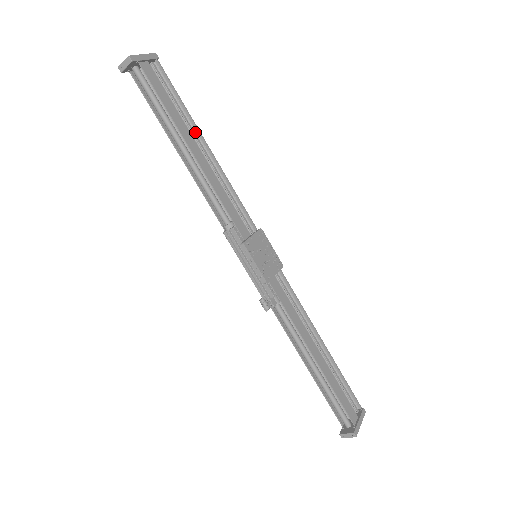
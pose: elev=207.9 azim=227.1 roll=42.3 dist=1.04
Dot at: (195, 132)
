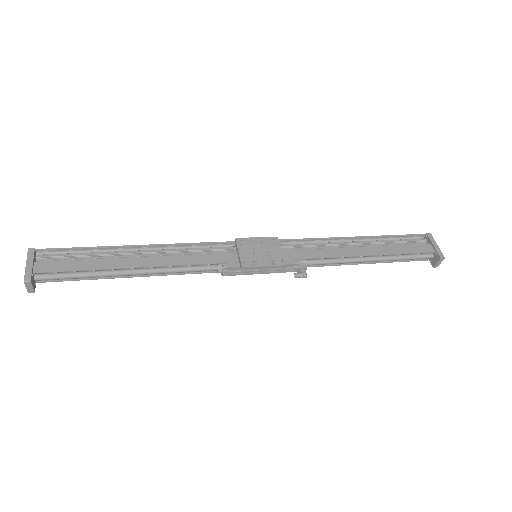
Dot at: (120, 250)
